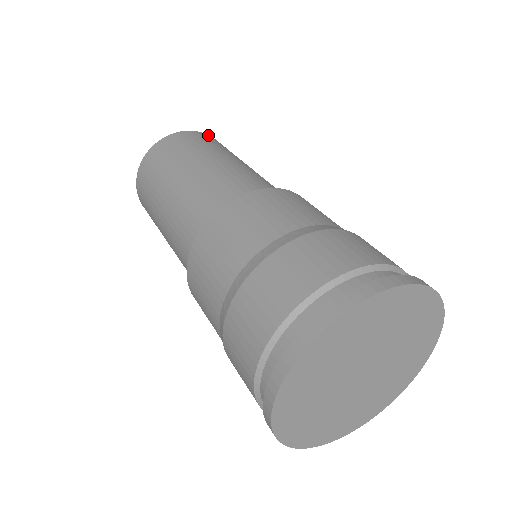
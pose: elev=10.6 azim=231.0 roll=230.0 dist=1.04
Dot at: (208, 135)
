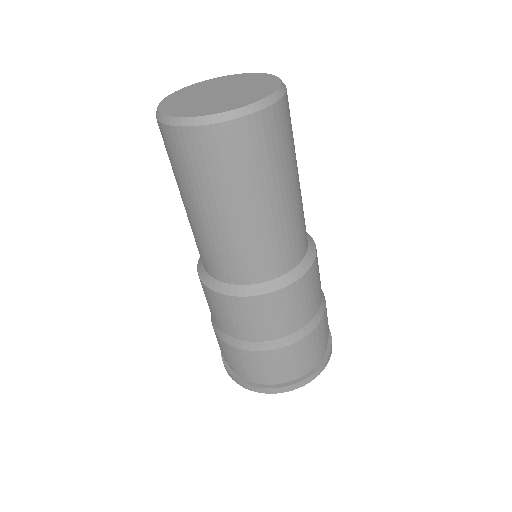
Dot at: (287, 96)
